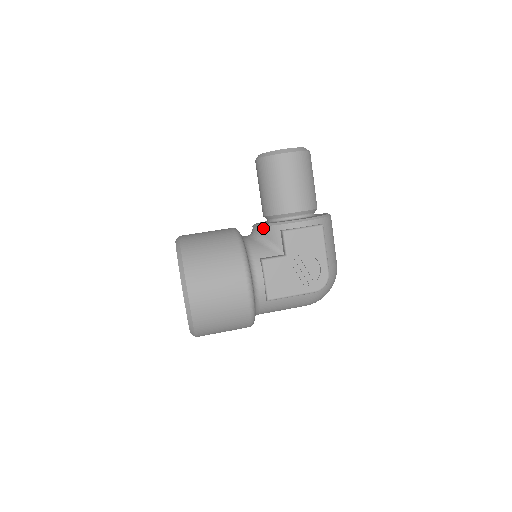
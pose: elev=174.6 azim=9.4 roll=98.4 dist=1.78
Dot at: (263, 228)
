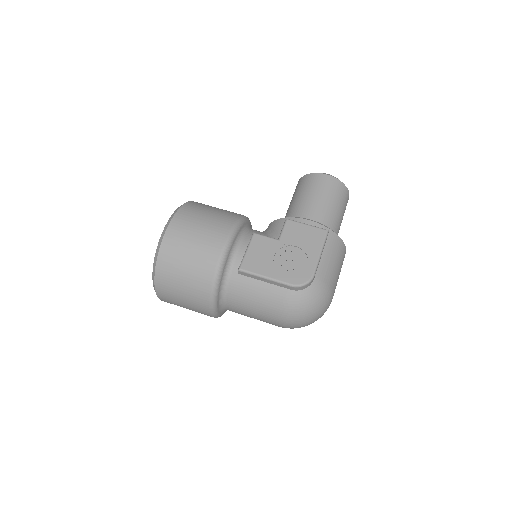
Dot at: (273, 222)
